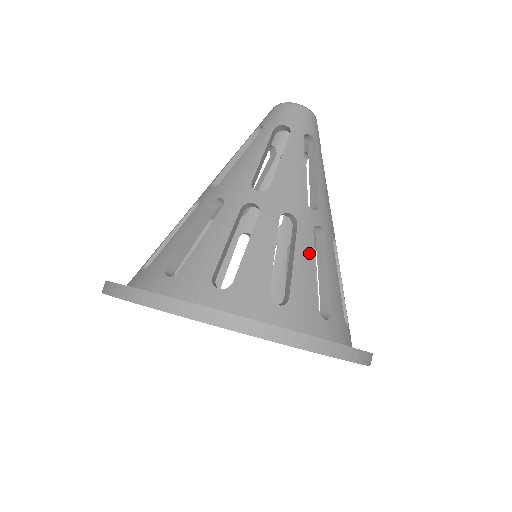
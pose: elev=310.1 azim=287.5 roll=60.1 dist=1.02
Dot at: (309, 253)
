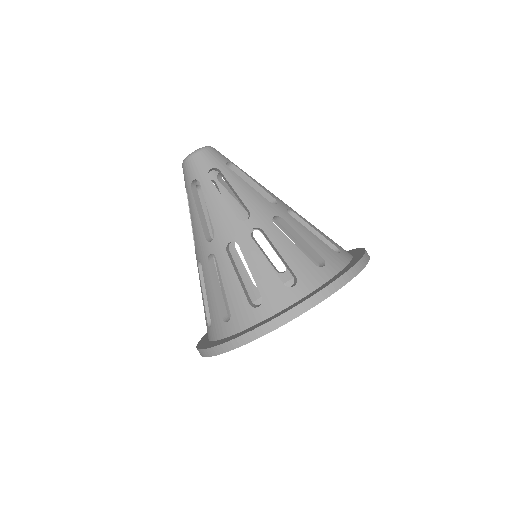
Dot at: (302, 228)
